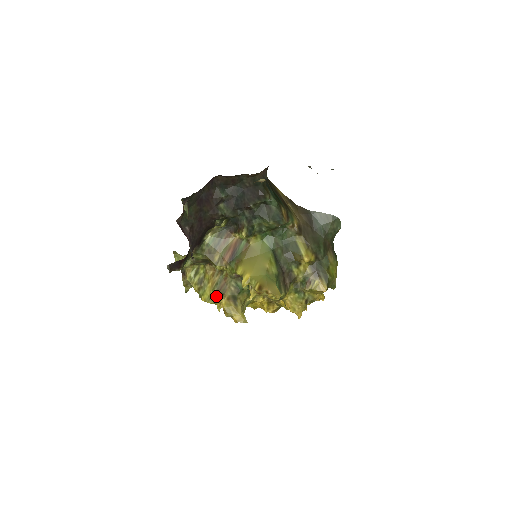
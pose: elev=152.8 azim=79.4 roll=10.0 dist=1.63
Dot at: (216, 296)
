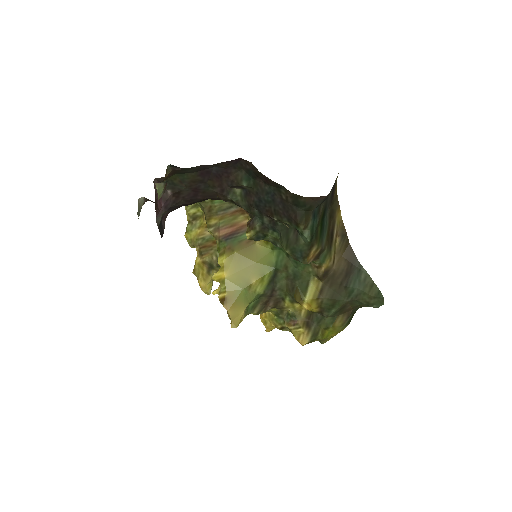
Dot at: (196, 248)
